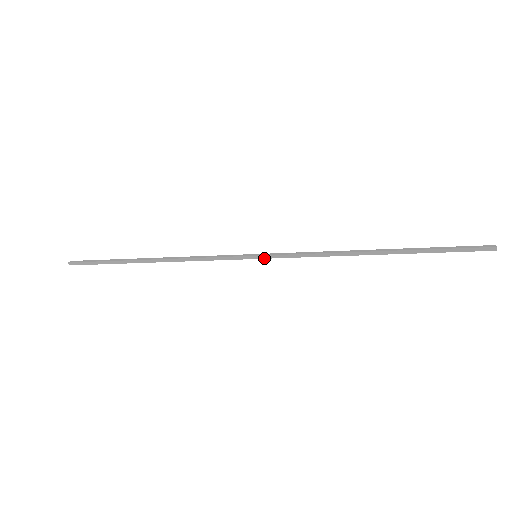
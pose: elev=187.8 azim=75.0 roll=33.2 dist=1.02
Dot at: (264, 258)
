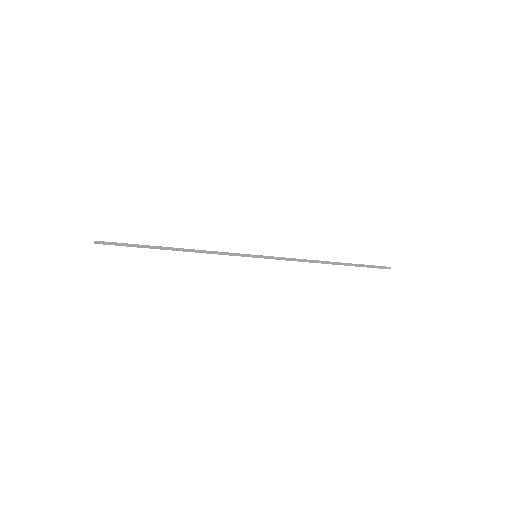
Dot at: (262, 257)
